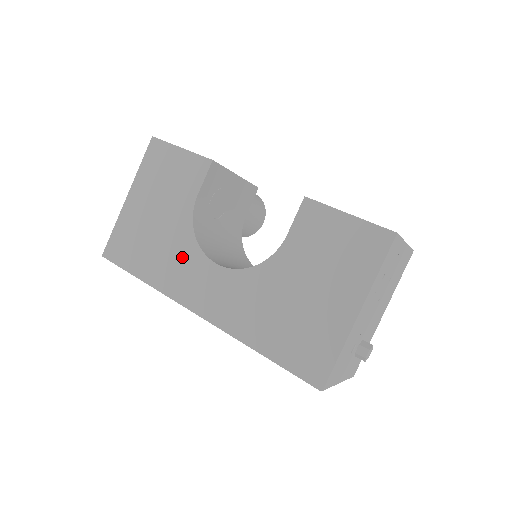
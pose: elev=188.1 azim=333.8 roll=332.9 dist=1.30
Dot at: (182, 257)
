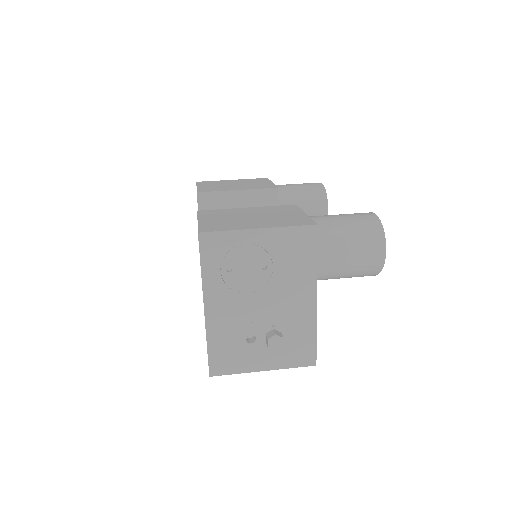
Dot at: occluded
